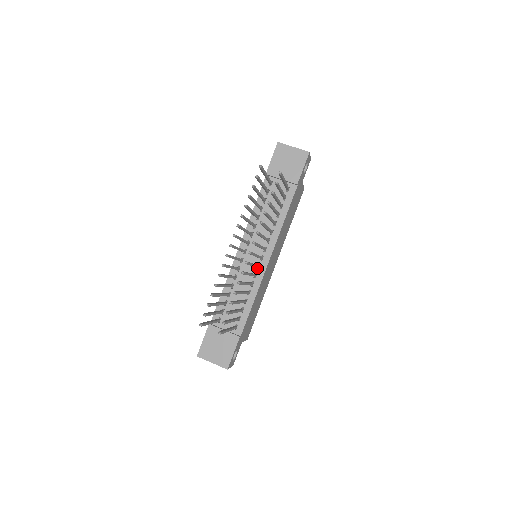
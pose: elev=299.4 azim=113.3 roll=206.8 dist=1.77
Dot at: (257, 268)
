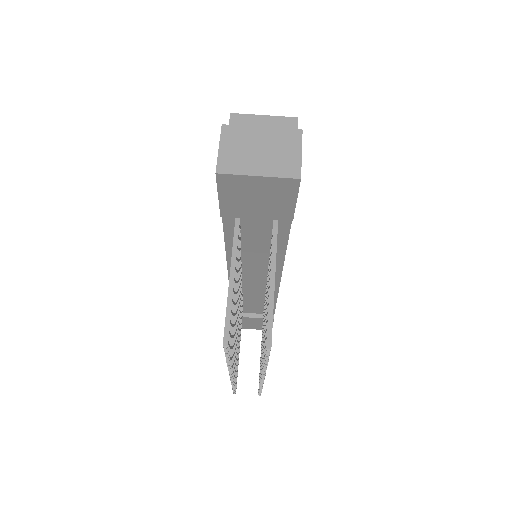
Dot at: (266, 280)
